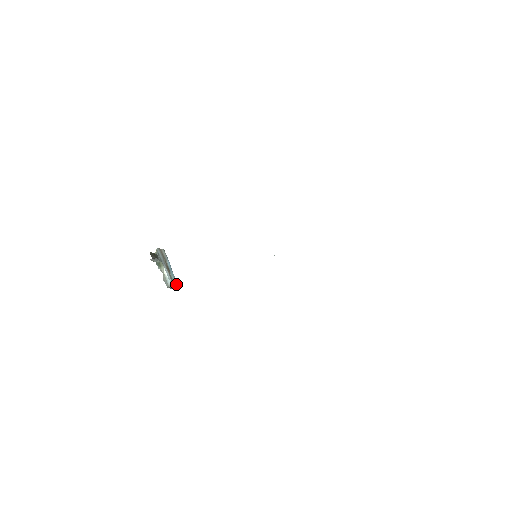
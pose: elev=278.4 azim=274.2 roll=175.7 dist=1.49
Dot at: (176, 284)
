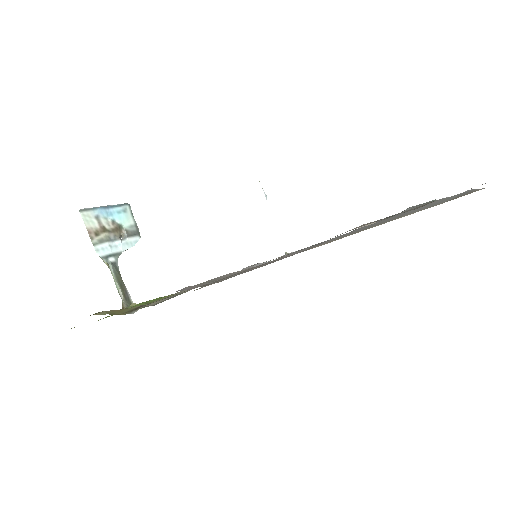
Dot at: (130, 213)
